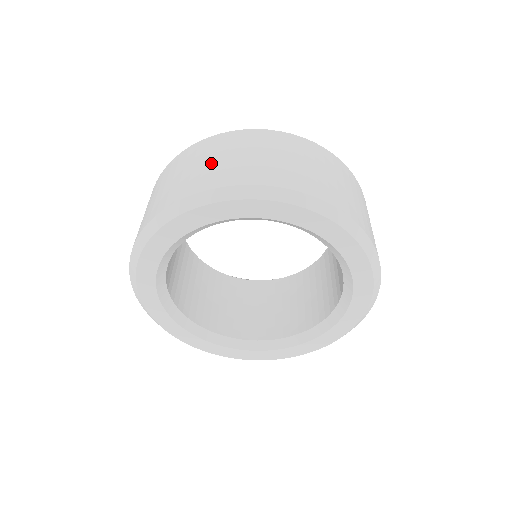
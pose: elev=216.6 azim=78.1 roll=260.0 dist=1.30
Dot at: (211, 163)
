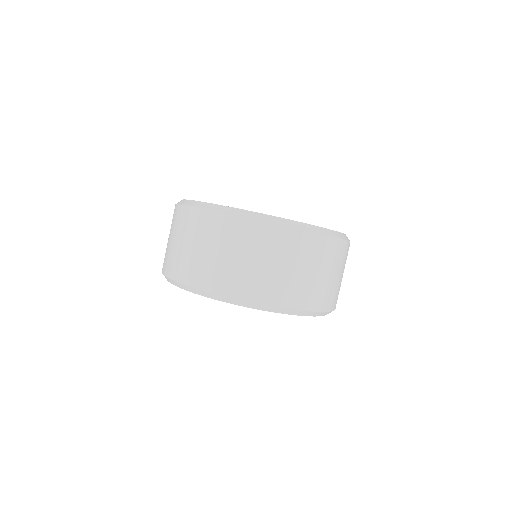
Dot at: (291, 273)
